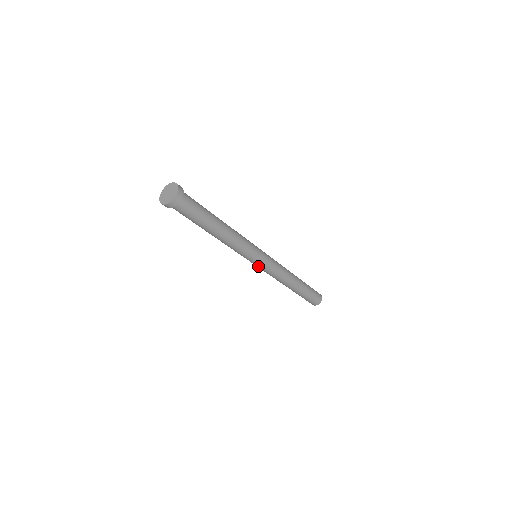
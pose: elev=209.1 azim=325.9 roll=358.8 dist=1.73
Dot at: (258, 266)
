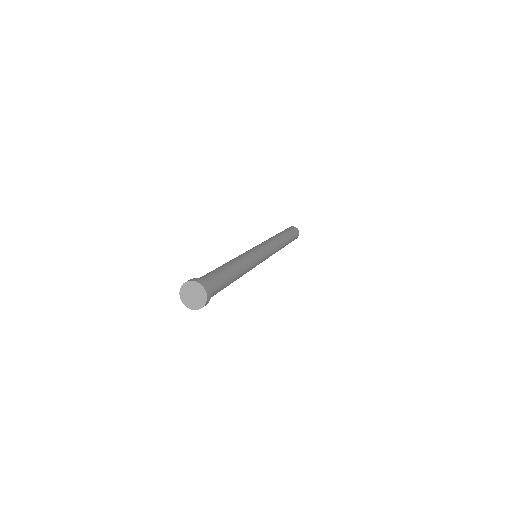
Dot at: occluded
